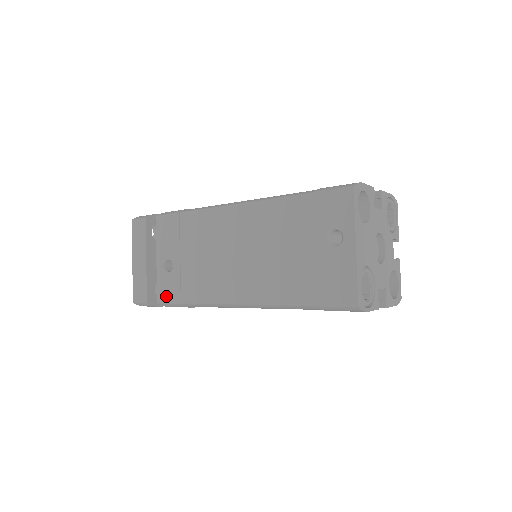
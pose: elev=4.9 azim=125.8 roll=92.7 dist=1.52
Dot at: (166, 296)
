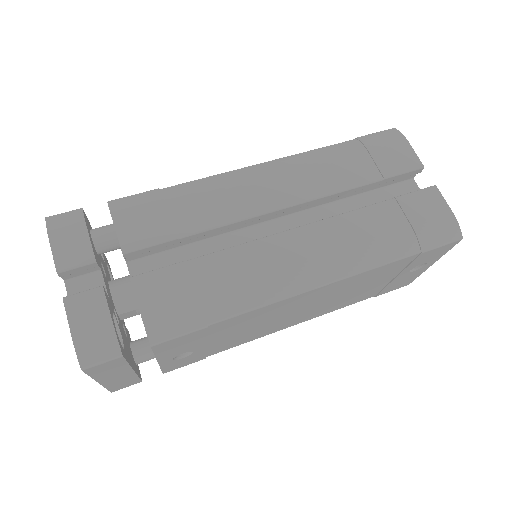
Dot at: (180, 366)
